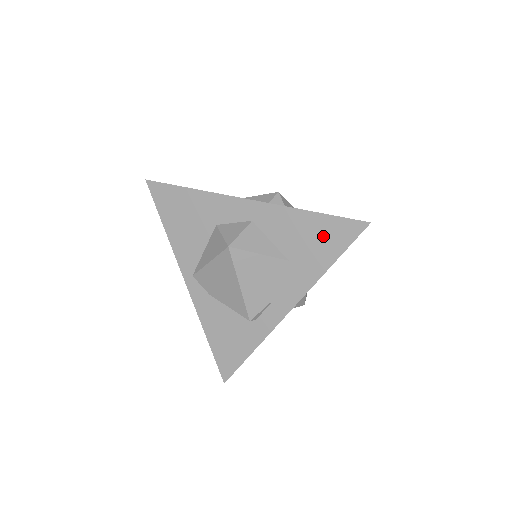
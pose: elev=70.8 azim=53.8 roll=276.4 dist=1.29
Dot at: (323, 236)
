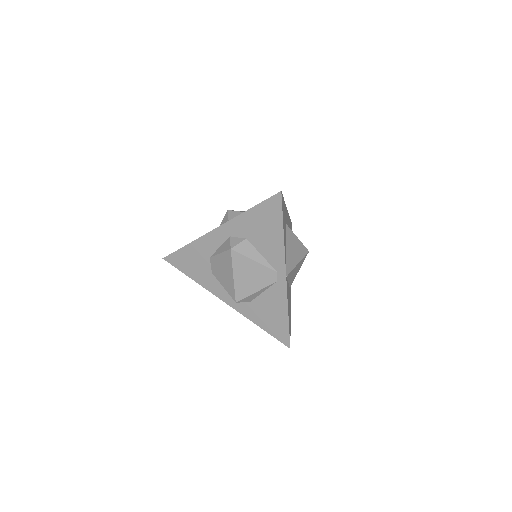
Dot at: occluded
